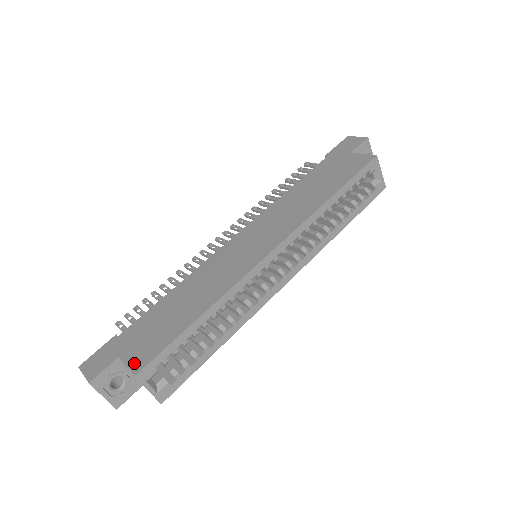
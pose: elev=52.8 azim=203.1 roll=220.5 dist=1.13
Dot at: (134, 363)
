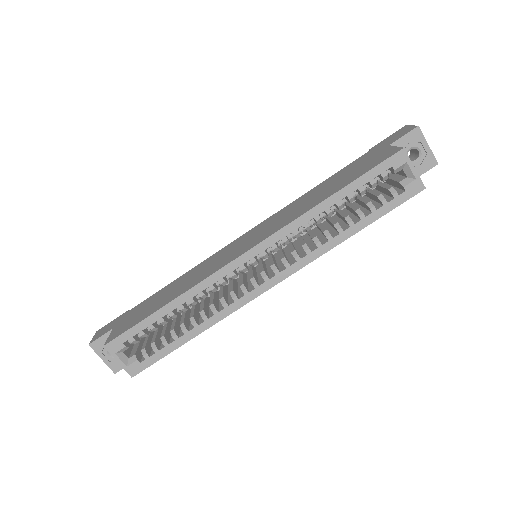
Dot at: (112, 335)
